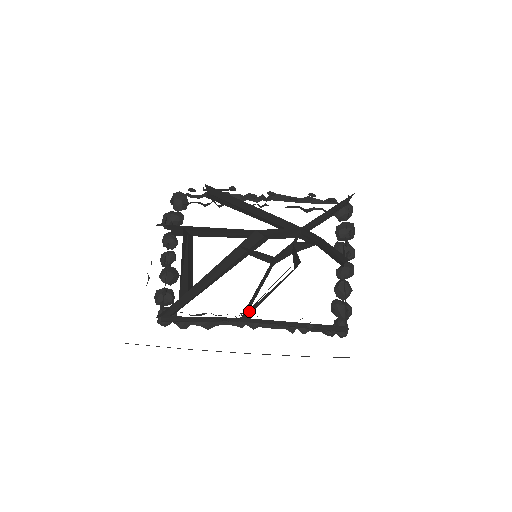
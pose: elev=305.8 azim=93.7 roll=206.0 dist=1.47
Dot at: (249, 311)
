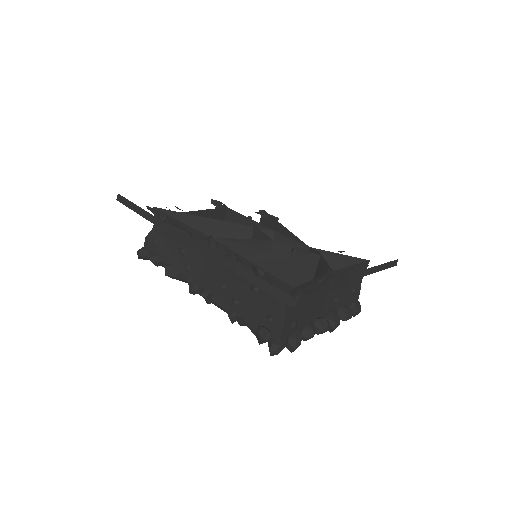
Dot at: occluded
